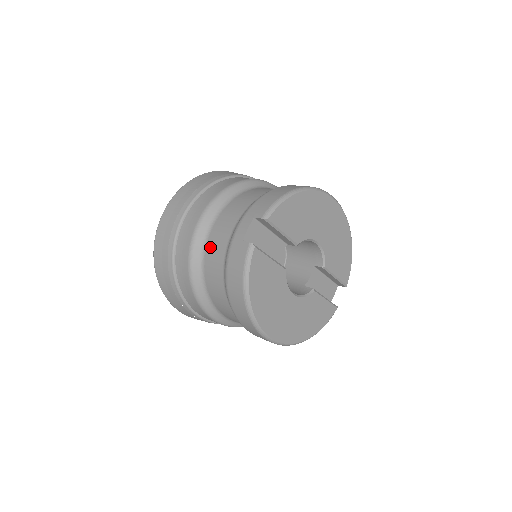
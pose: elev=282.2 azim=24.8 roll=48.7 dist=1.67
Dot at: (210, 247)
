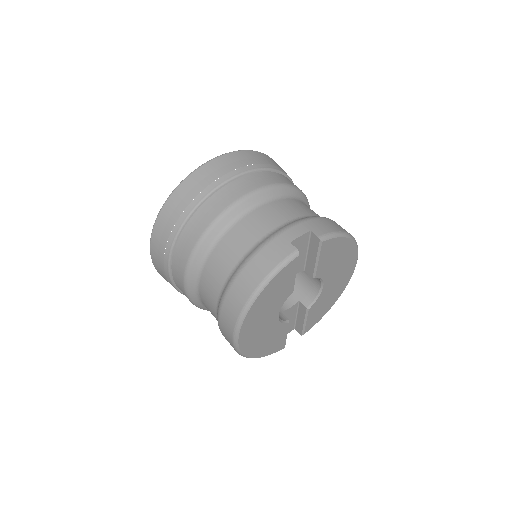
Dot at: (246, 222)
